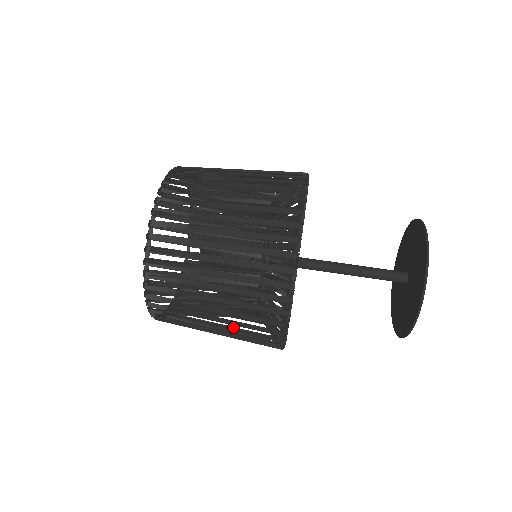
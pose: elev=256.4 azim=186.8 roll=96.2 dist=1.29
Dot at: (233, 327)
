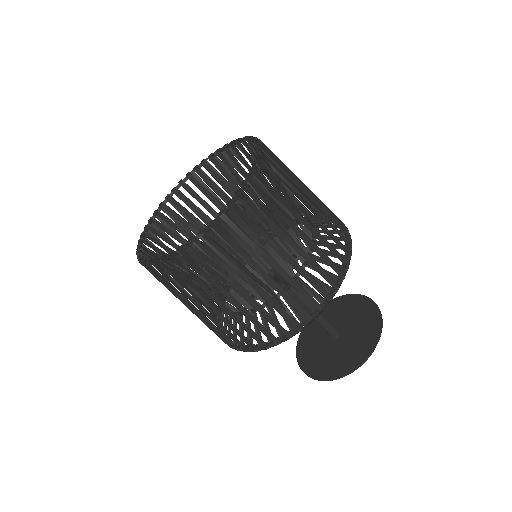
Dot at: occluded
